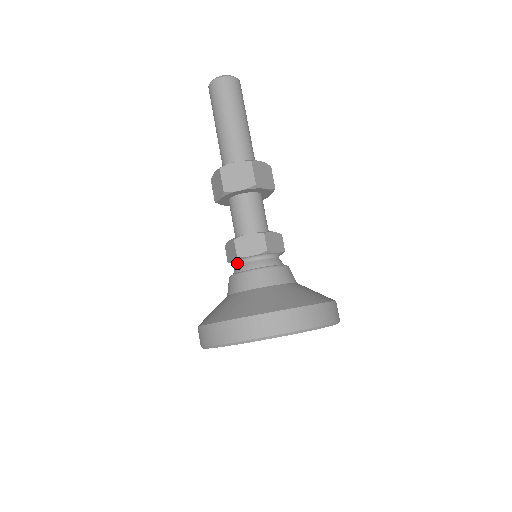
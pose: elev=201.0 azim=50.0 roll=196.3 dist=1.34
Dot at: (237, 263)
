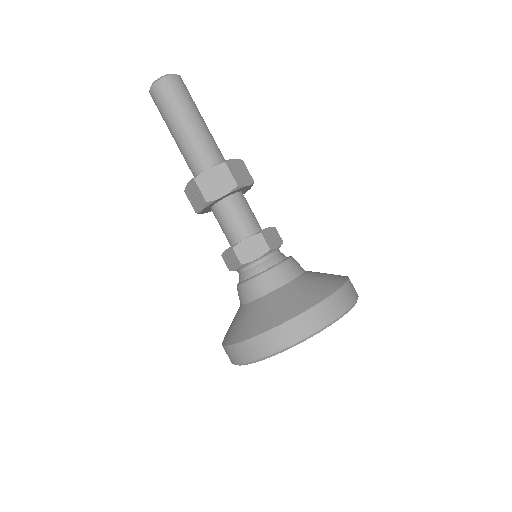
Dot at: (241, 270)
